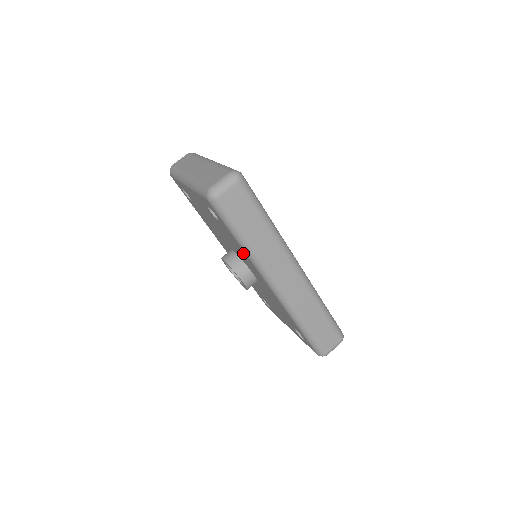
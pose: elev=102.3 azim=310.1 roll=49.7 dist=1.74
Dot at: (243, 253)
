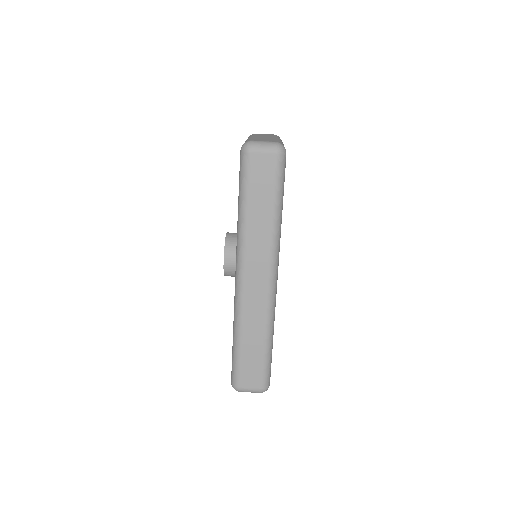
Dot at: occluded
